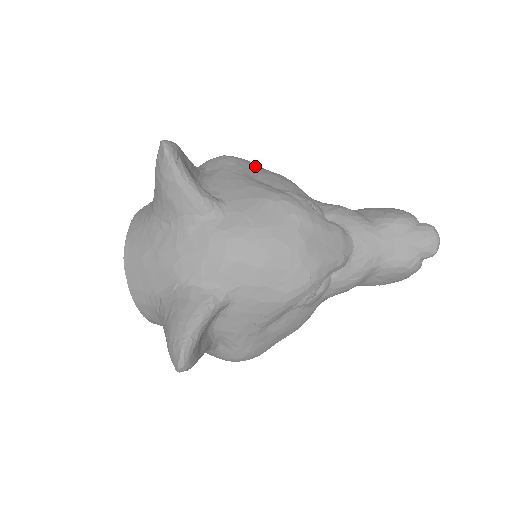
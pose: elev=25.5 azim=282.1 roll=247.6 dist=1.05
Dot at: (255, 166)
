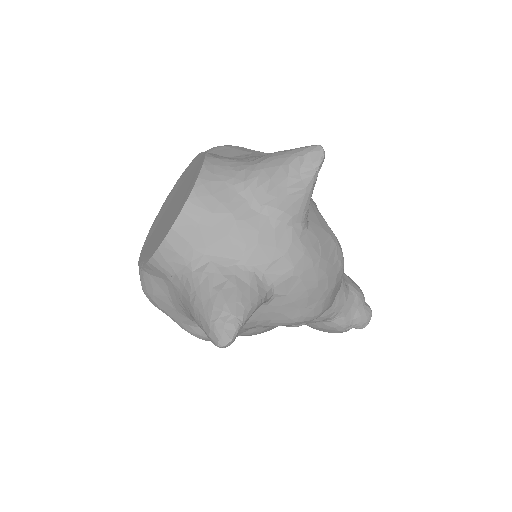
Dot at: occluded
